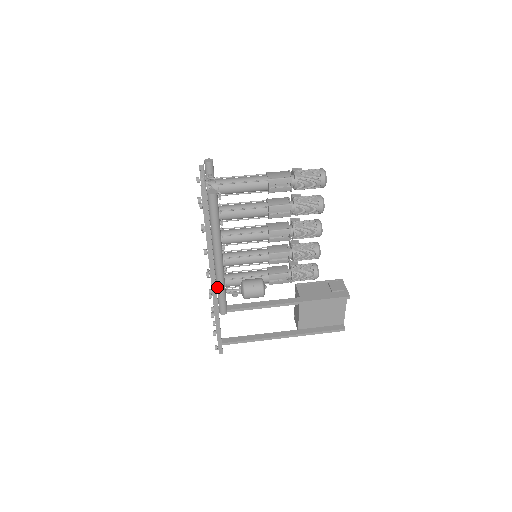
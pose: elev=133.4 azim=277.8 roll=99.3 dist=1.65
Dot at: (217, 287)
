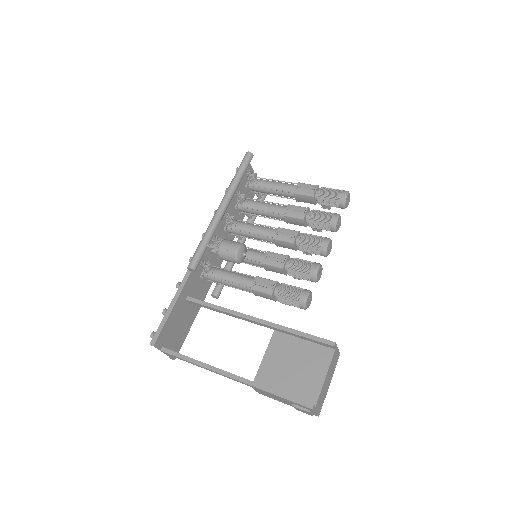
Dot at: (204, 235)
